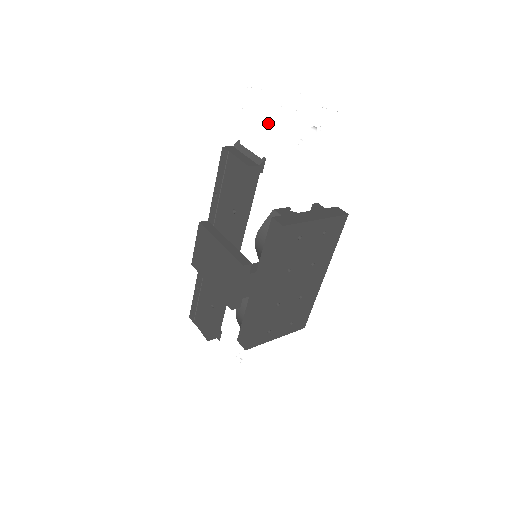
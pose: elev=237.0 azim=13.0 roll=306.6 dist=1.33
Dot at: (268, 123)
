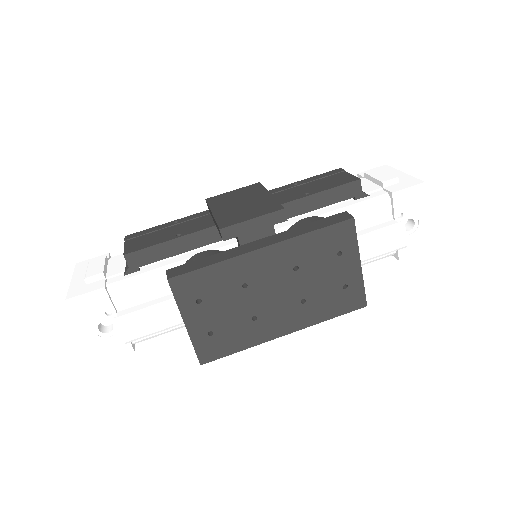
Dot at: occluded
